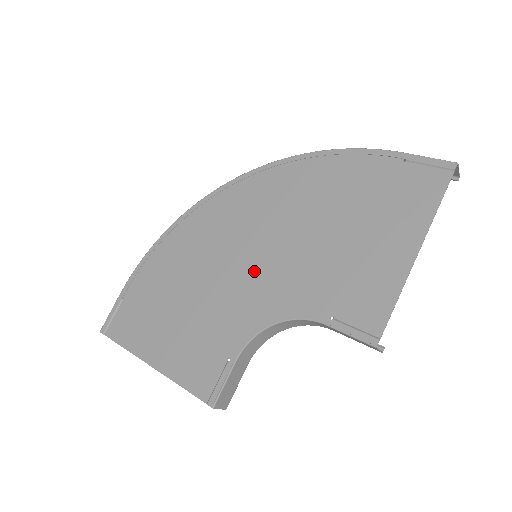
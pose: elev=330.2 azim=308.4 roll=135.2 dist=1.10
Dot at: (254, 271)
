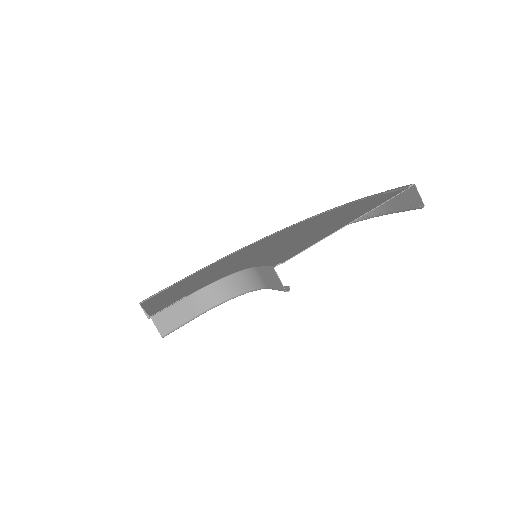
Dot at: (246, 259)
